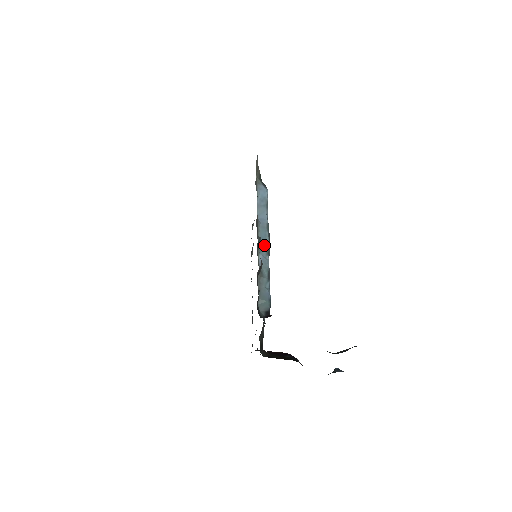
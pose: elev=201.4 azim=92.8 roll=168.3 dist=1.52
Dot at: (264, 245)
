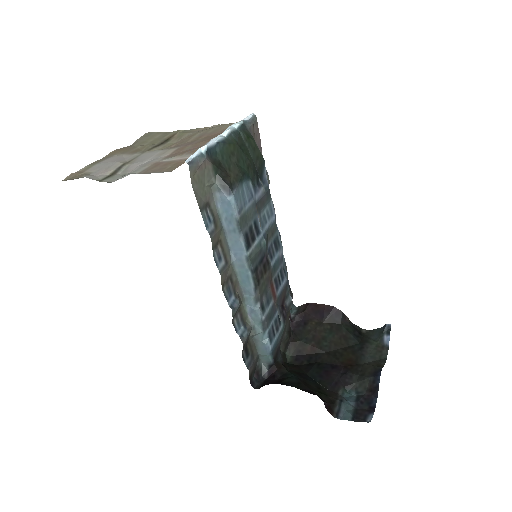
Dot at: (249, 291)
